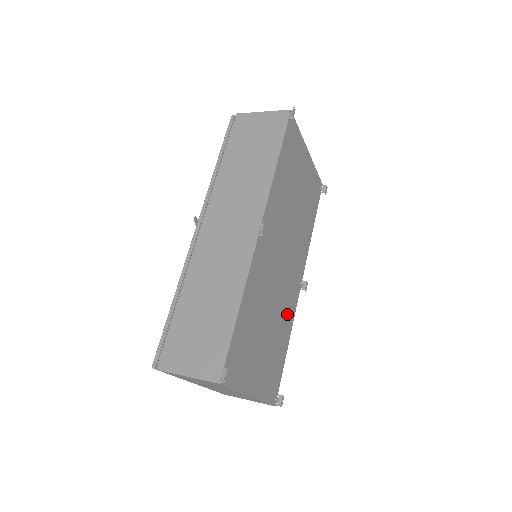
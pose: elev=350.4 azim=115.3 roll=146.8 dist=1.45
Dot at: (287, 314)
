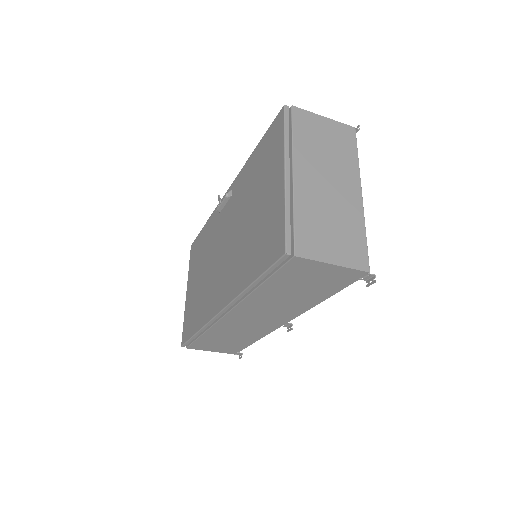
Dot at: occluded
